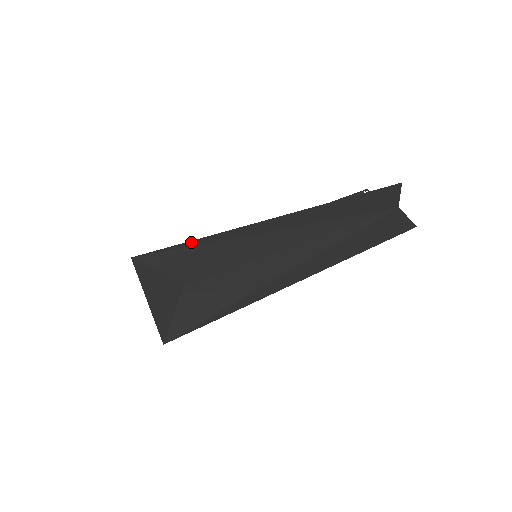
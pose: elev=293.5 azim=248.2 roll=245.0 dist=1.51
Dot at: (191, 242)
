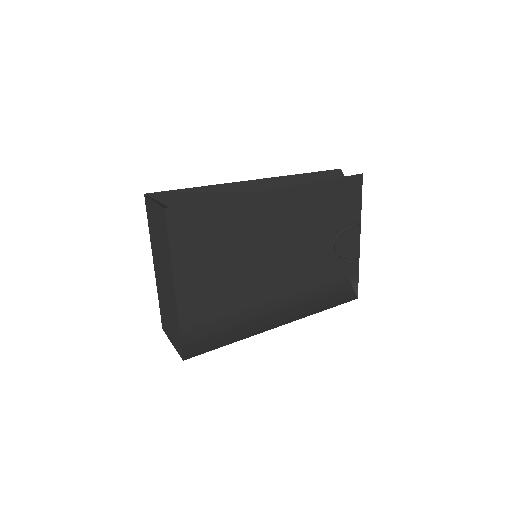
Dot at: (190, 189)
